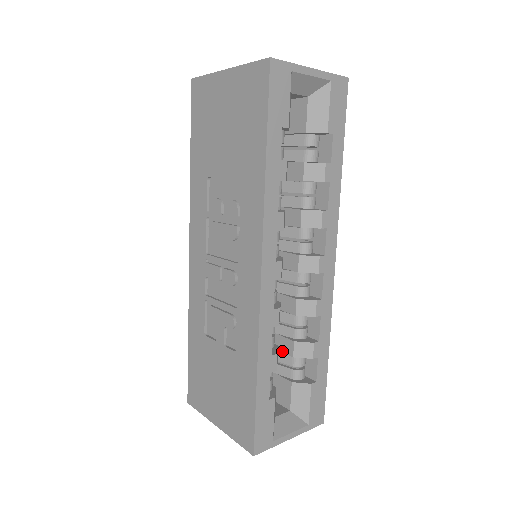
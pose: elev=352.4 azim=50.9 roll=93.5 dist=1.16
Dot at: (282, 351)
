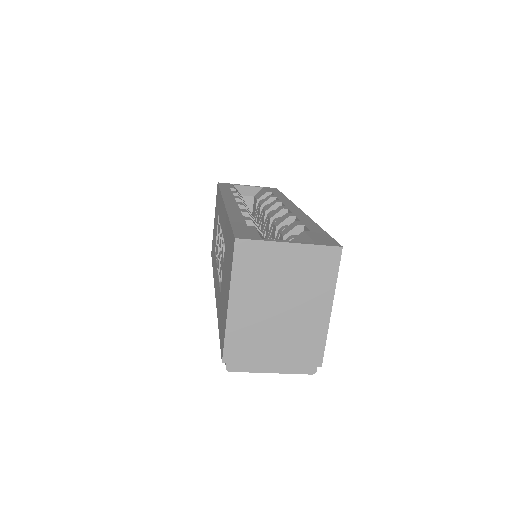
Dot at: occluded
